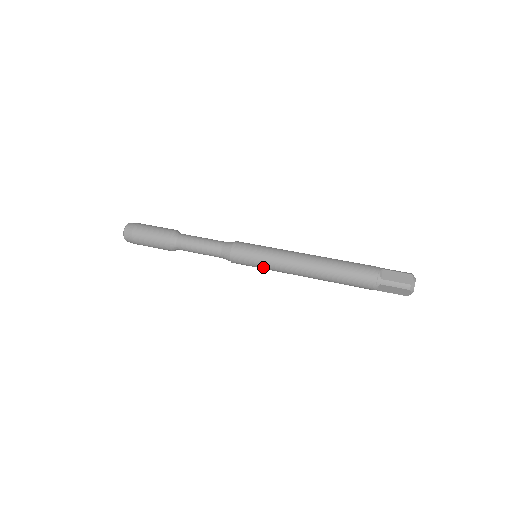
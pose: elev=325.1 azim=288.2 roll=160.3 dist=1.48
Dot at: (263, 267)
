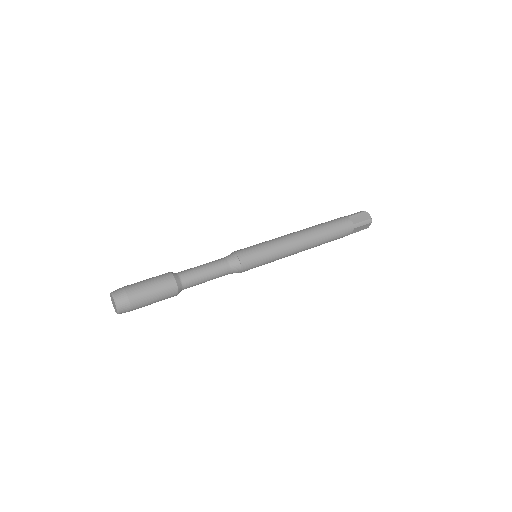
Dot at: (270, 262)
